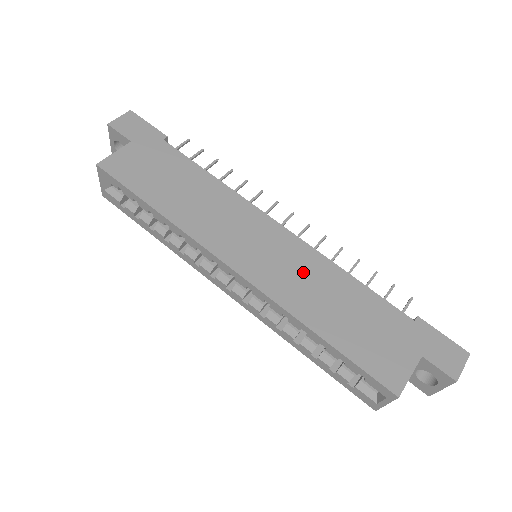
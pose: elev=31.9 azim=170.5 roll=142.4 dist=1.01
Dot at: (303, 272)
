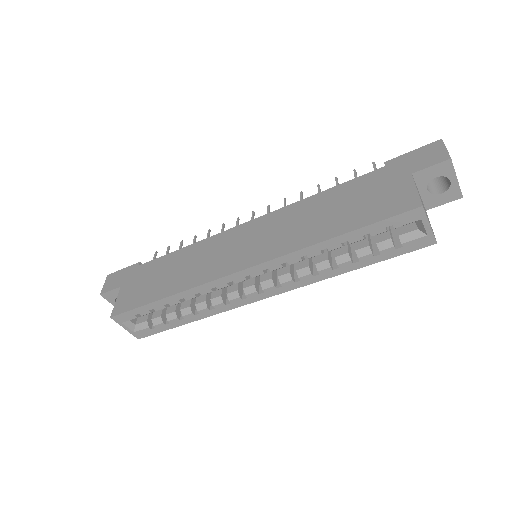
Dot at: (287, 224)
